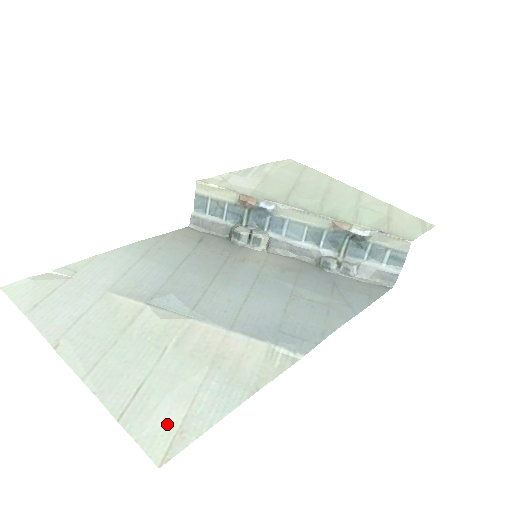
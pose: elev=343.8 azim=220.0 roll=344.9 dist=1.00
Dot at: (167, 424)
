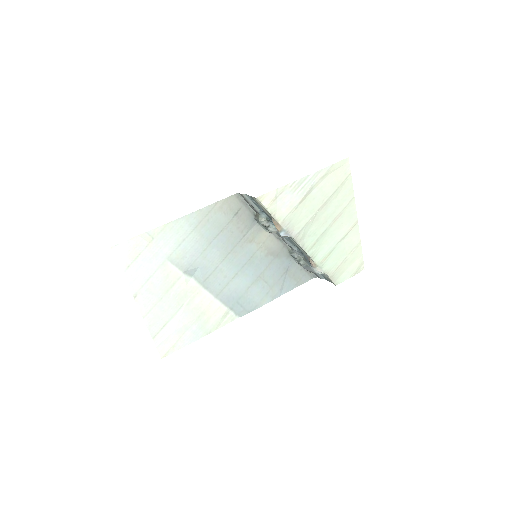
Dot at: (170, 343)
